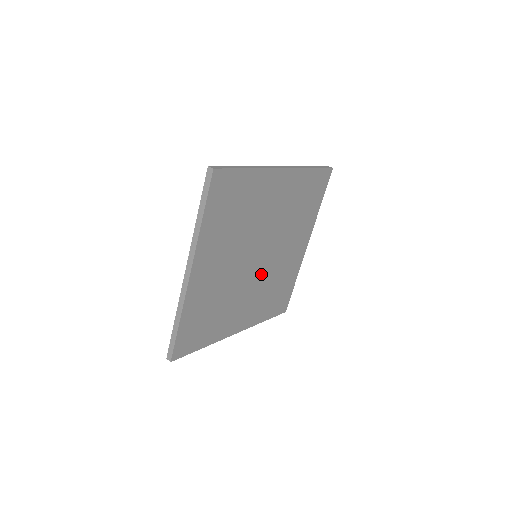
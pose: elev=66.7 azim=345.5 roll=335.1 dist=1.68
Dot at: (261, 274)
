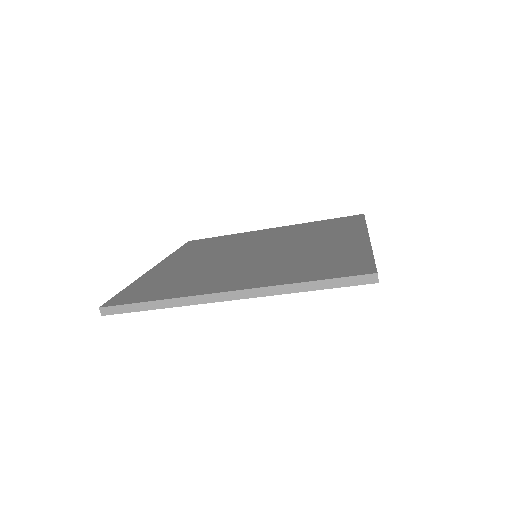
Dot at: occluded
